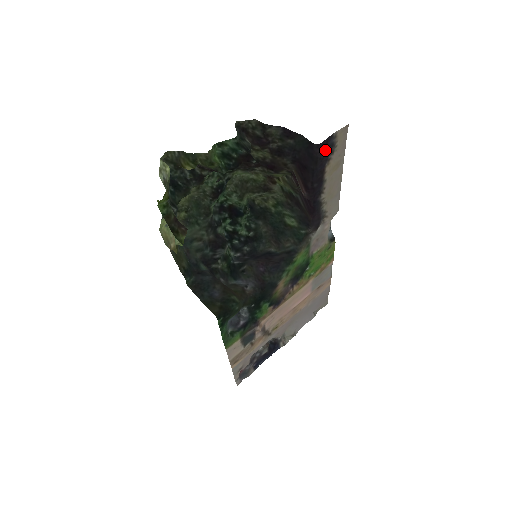
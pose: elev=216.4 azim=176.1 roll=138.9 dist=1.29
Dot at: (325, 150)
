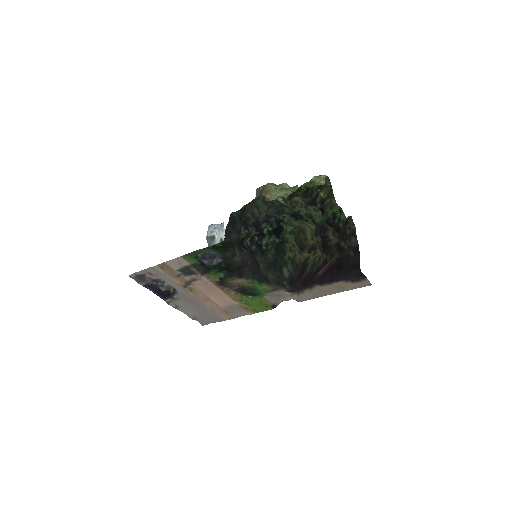
Dot at: (356, 276)
